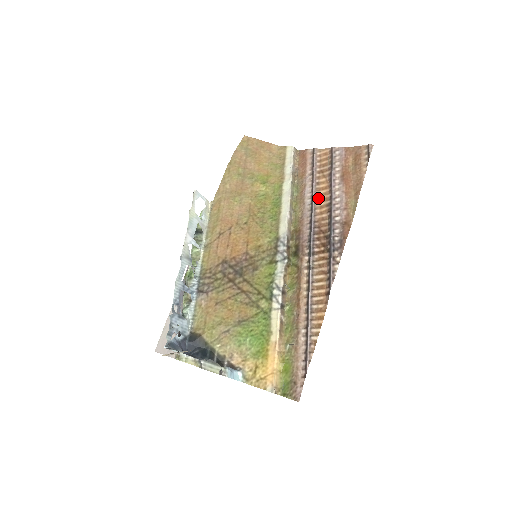
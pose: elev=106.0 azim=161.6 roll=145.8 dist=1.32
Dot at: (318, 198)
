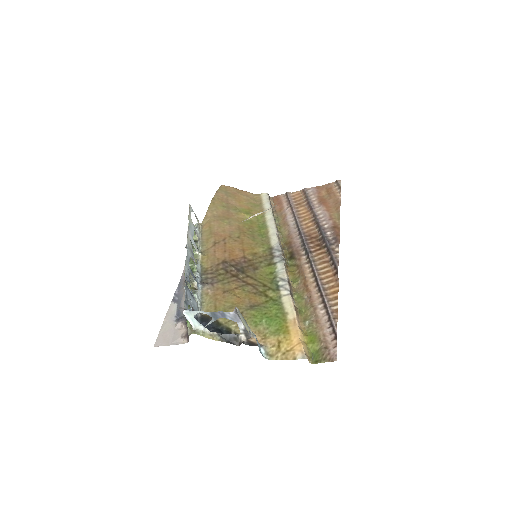
Dot at: (301, 219)
